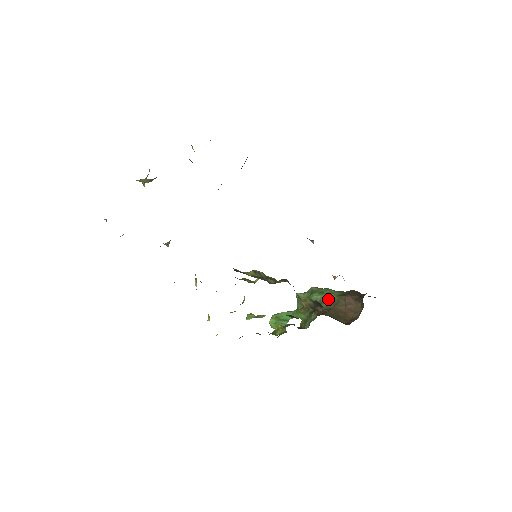
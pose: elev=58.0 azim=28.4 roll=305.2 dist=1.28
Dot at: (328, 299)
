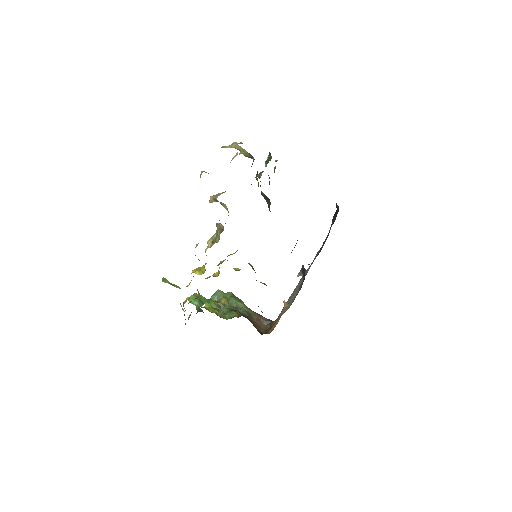
Dot at: (245, 308)
